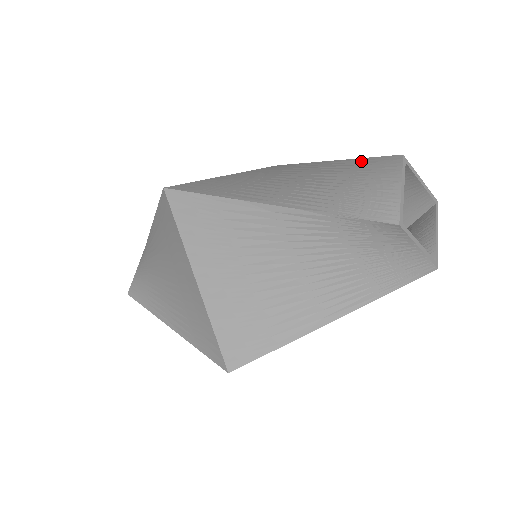
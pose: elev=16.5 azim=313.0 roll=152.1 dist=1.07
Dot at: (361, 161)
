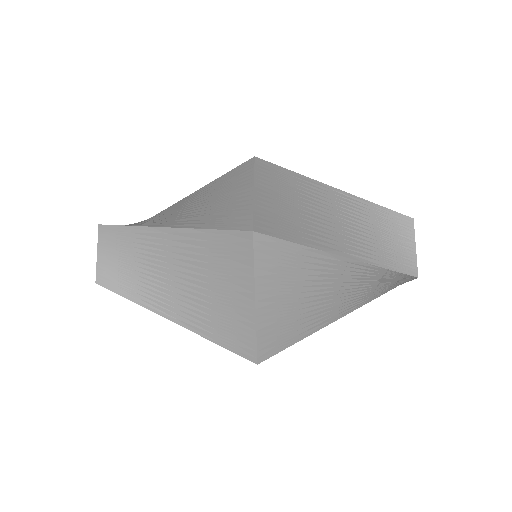
Dot at: (374, 207)
